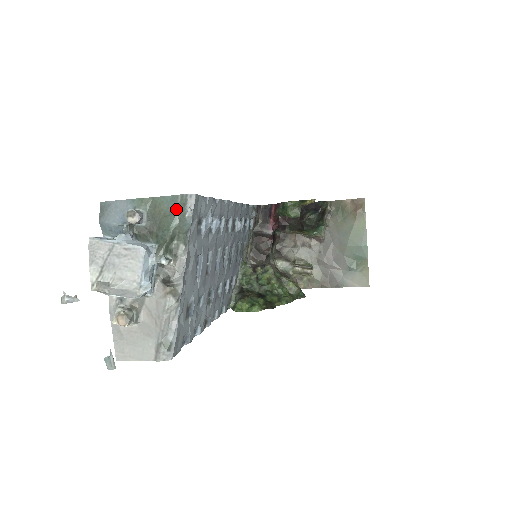
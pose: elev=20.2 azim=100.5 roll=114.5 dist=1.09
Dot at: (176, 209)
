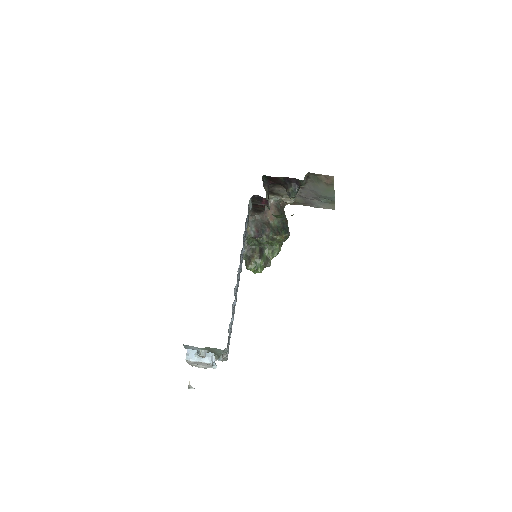
Dot at: (221, 352)
